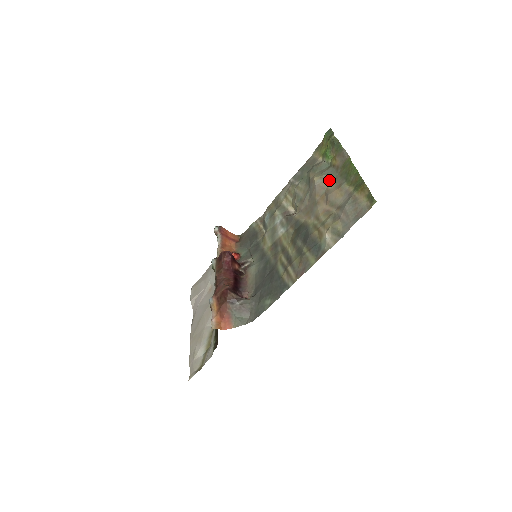
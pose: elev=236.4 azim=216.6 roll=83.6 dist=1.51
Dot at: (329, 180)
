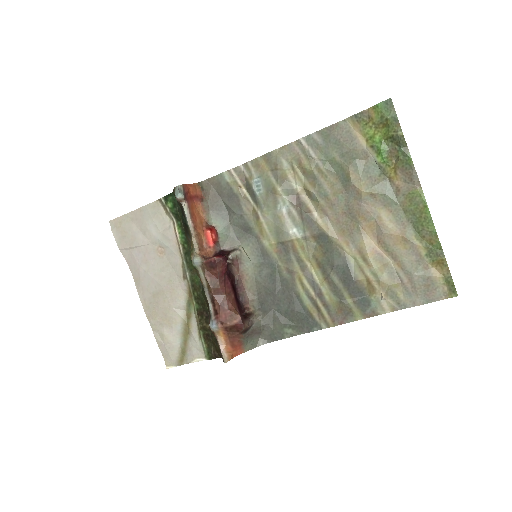
Dot at: (383, 204)
